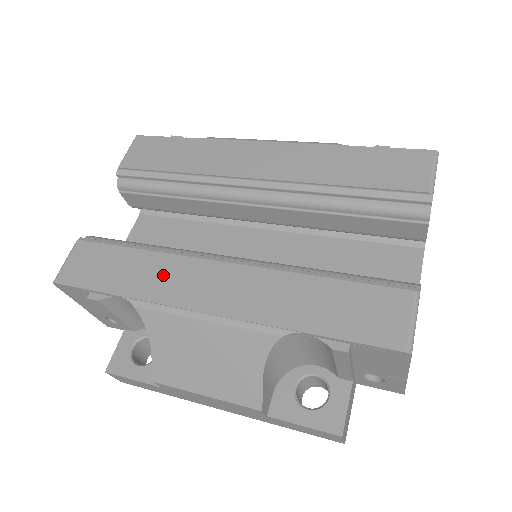
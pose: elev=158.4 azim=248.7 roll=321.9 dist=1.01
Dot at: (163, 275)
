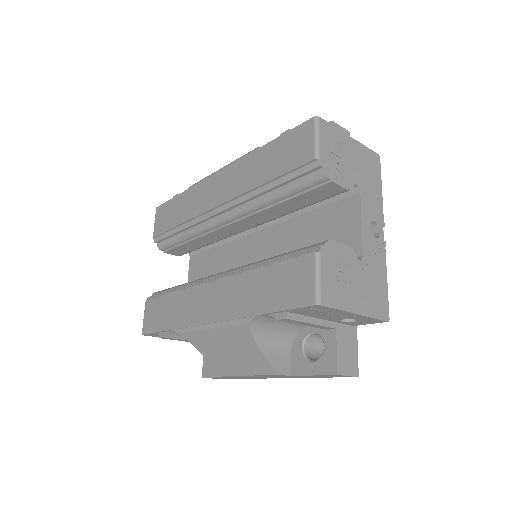
Dot at: (186, 306)
